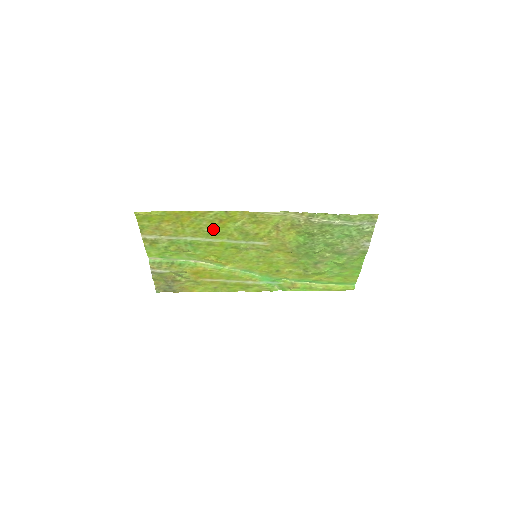
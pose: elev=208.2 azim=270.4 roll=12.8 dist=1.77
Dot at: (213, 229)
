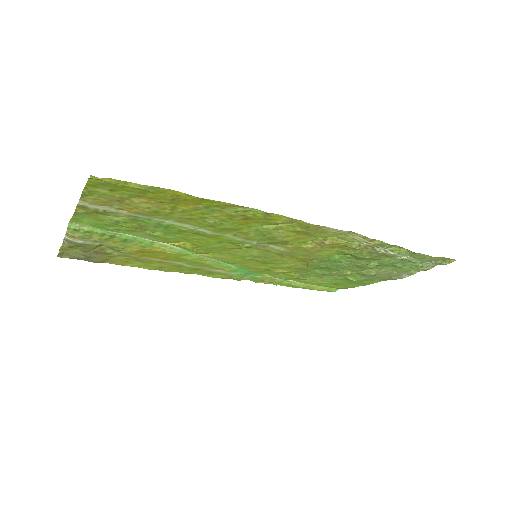
Dot at: (223, 223)
